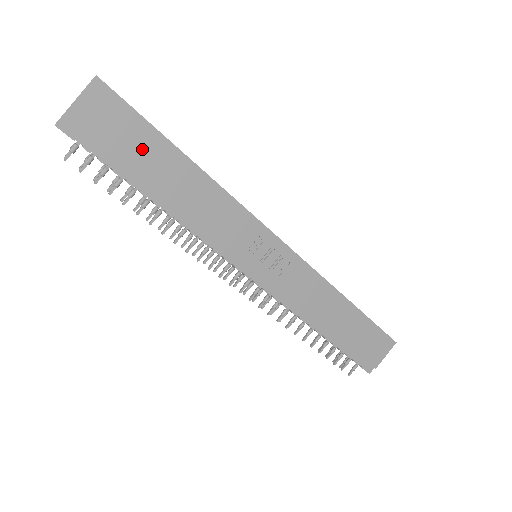
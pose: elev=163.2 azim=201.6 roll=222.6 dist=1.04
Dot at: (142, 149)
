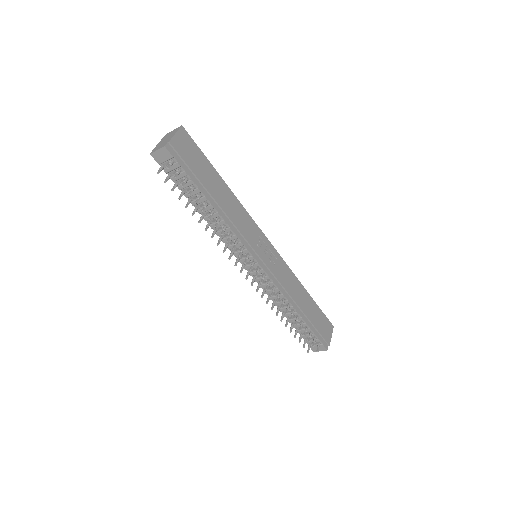
Dot at: (204, 170)
